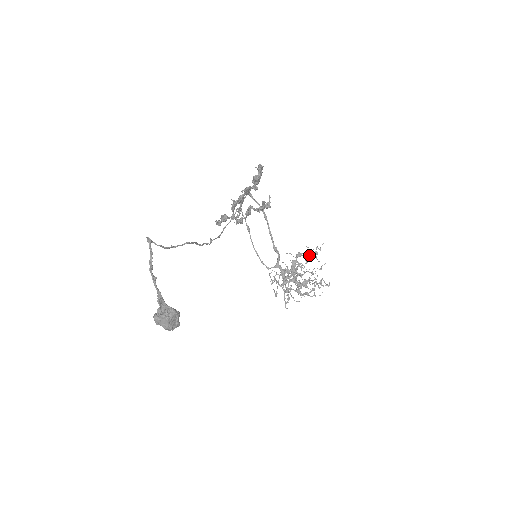
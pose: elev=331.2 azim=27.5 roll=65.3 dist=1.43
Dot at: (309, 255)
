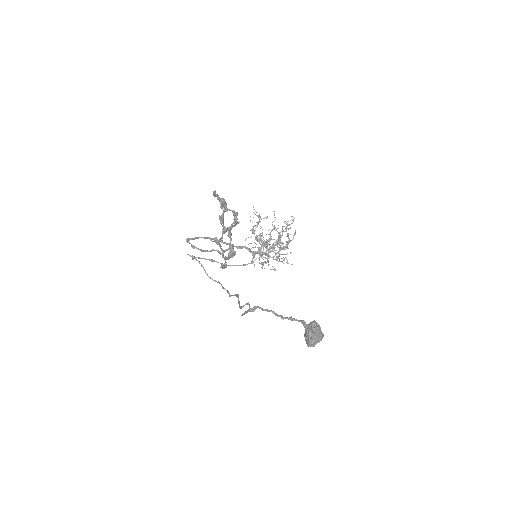
Dot at: (259, 222)
